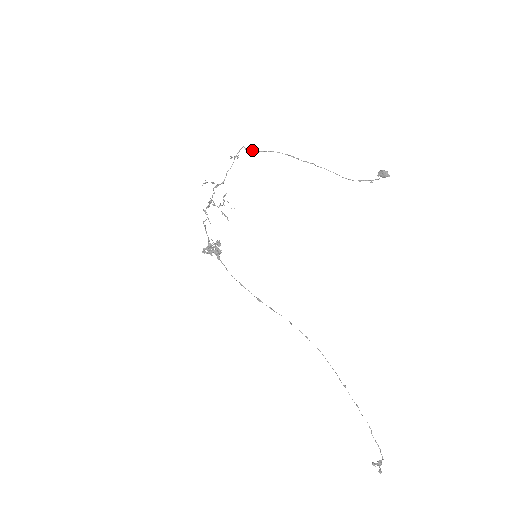
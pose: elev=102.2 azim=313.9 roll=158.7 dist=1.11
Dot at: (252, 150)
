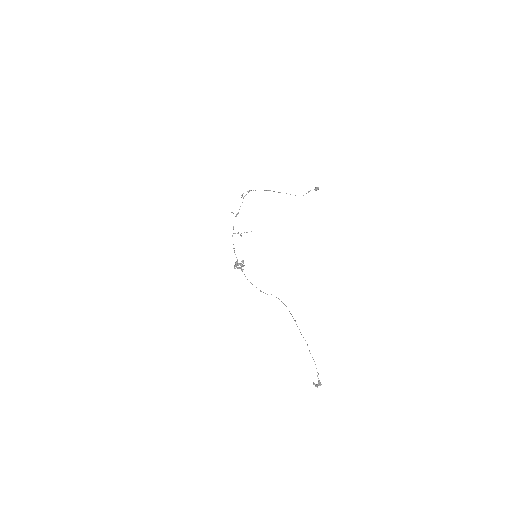
Dot at: occluded
